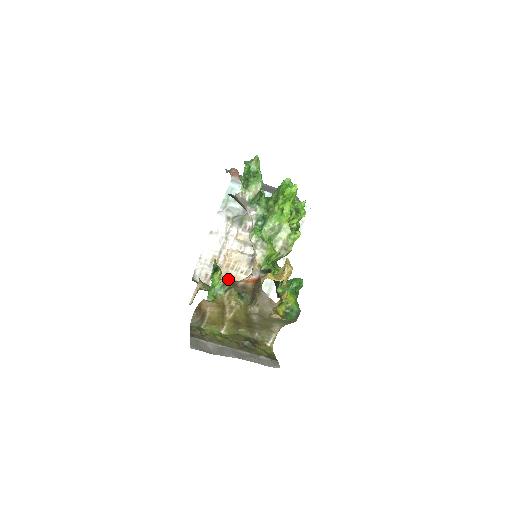
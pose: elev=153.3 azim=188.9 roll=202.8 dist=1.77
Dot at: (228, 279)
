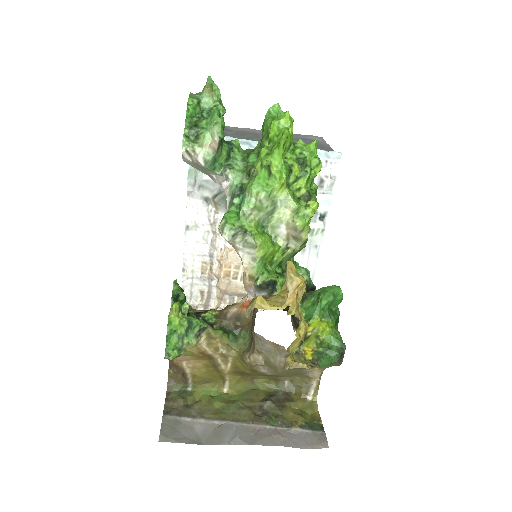
Dot at: (234, 294)
